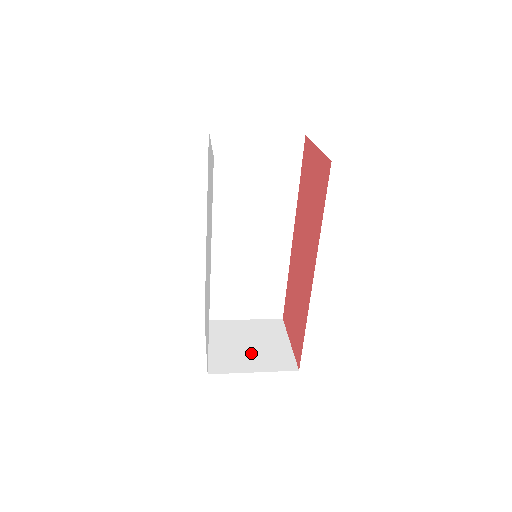
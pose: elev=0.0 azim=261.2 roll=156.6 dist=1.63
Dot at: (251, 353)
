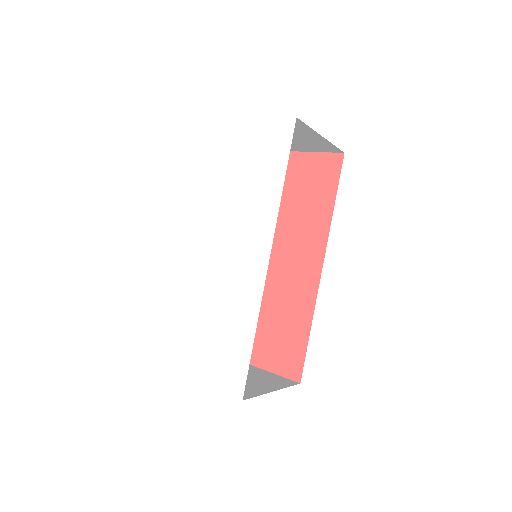
Dot at: (247, 380)
